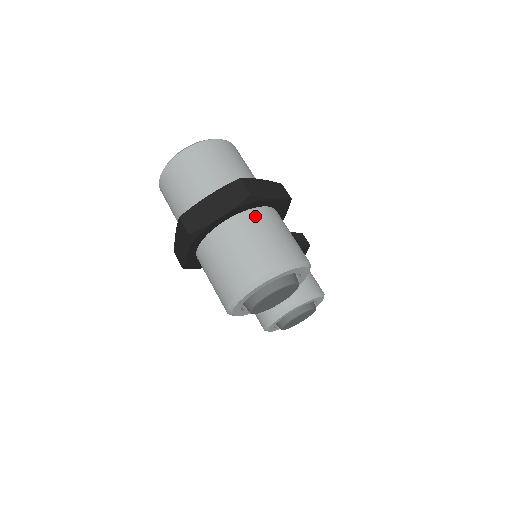
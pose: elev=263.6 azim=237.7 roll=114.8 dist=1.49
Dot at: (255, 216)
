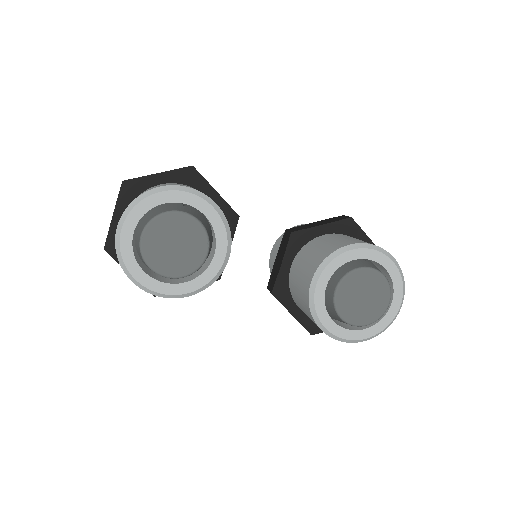
Dot at: occluded
